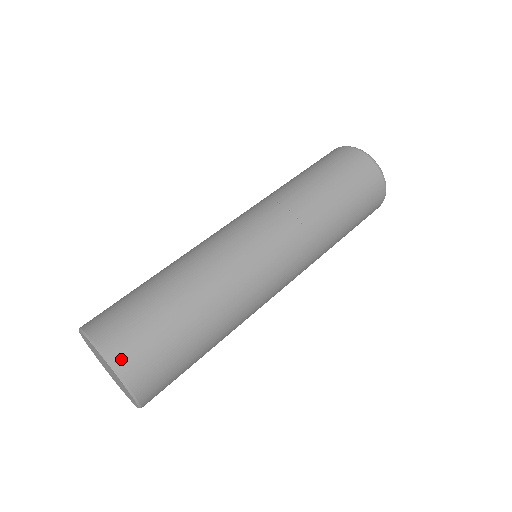
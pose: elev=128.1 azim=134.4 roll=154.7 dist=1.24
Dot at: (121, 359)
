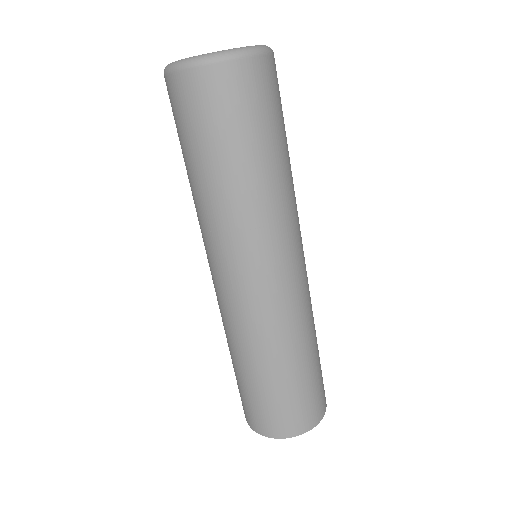
Dot at: (308, 425)
